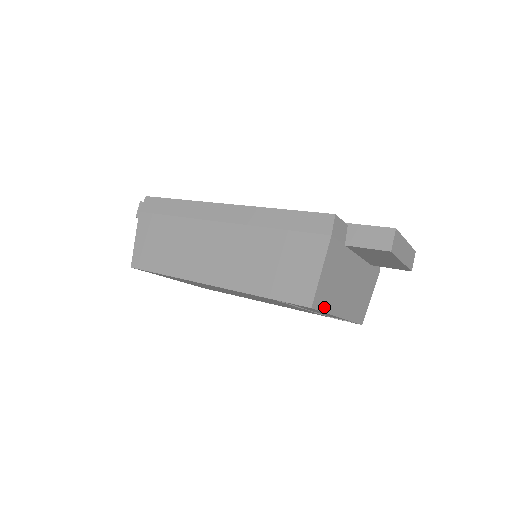
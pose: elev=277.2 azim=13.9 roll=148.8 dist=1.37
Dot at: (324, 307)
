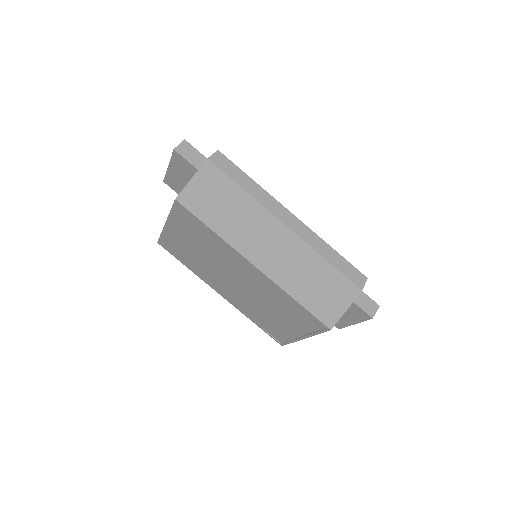
Dot at: occluded
